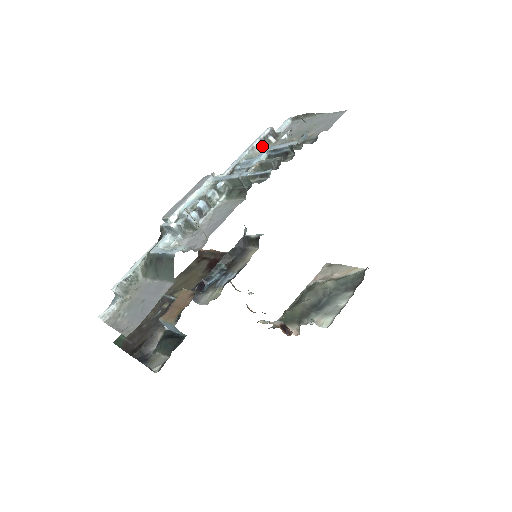
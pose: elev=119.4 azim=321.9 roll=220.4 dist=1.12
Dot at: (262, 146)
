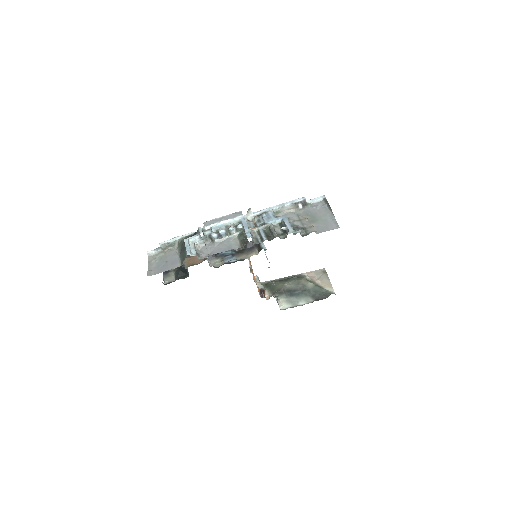
Dot at: (290, 208)
